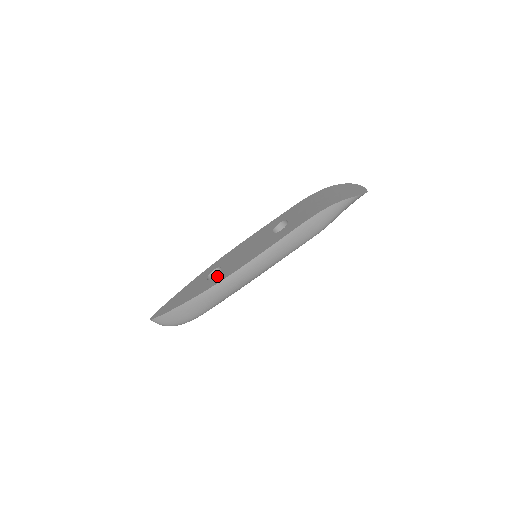
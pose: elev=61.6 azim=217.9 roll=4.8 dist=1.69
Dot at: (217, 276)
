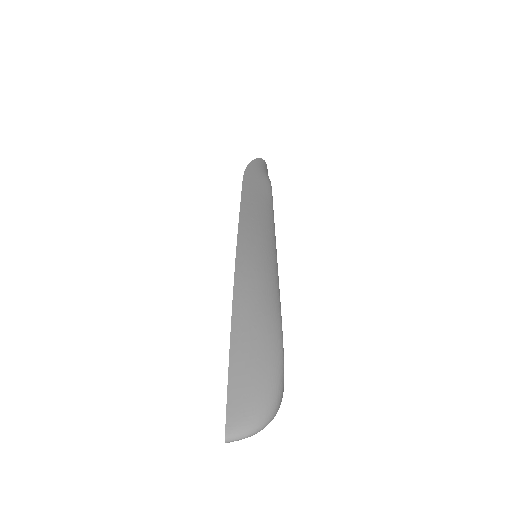
Dot at: occluded
